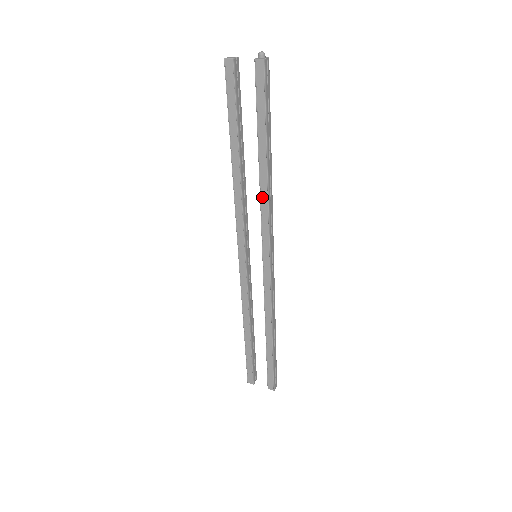
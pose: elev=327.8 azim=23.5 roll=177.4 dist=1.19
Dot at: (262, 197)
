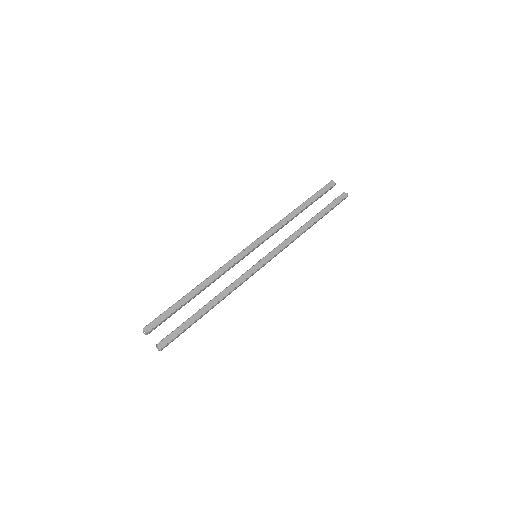
Dot at: (295, 234)
